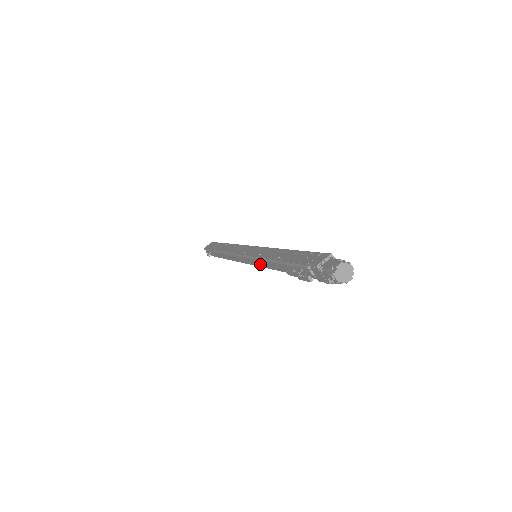
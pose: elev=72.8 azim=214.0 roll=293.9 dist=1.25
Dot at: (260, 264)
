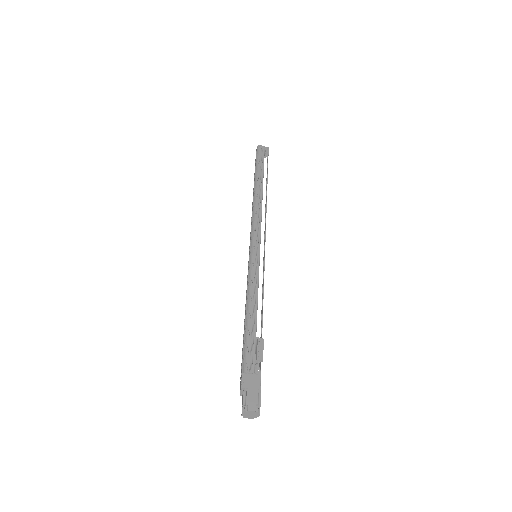
Dot at: occluded
